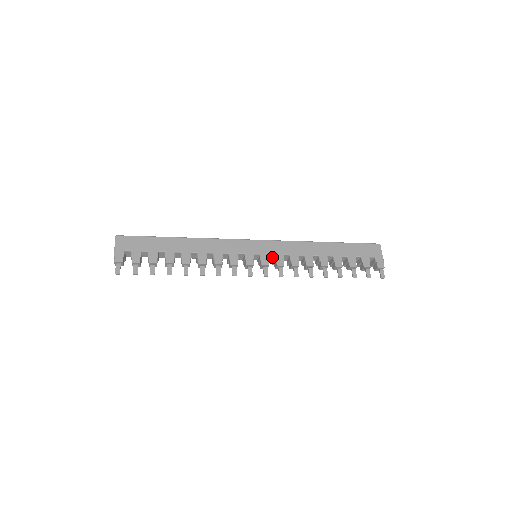
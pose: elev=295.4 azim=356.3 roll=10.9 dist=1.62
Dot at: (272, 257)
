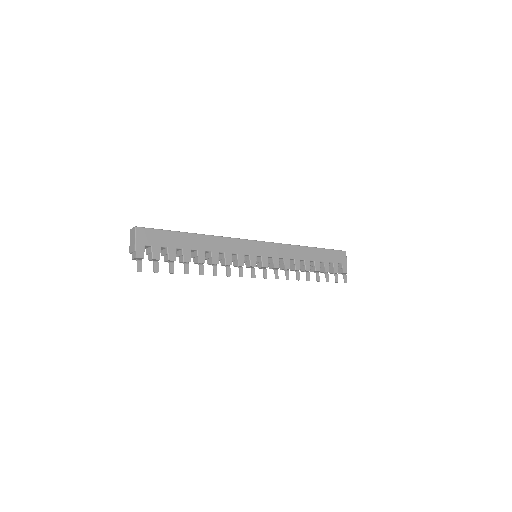
Dot at: (268, 258)
